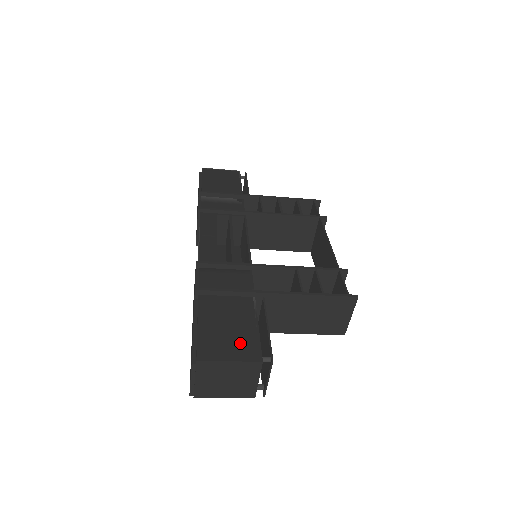
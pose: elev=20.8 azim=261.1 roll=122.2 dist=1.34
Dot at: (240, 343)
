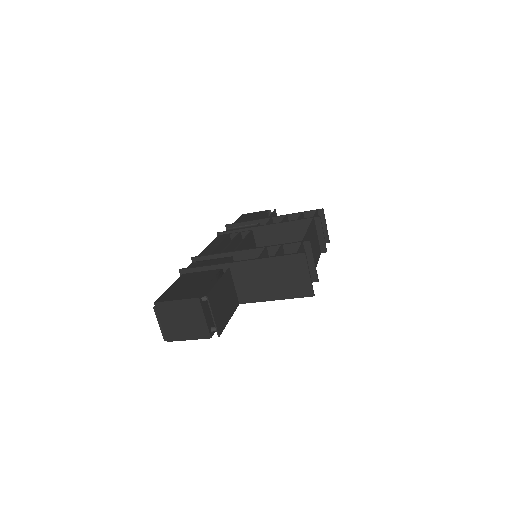
Dot at: (191, 291)
